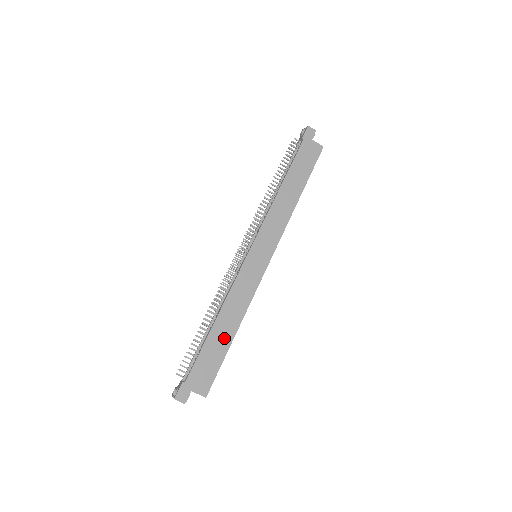
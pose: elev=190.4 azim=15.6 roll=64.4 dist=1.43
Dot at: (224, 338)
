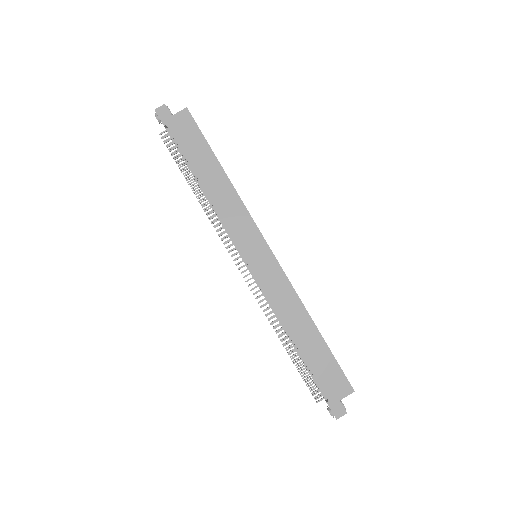
Dot at: (313, 341)
